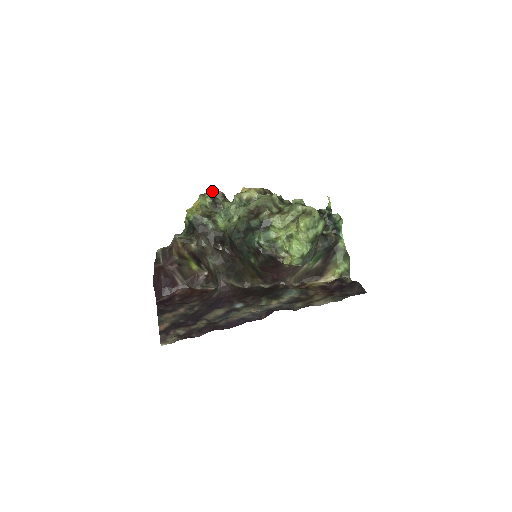
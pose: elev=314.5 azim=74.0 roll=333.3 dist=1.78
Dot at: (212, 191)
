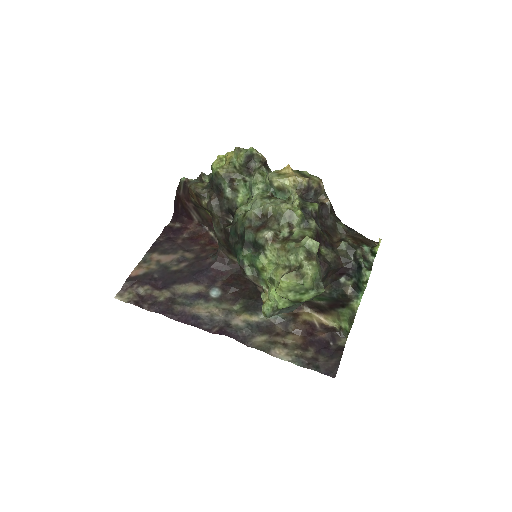
Dot at: (251, 150)
